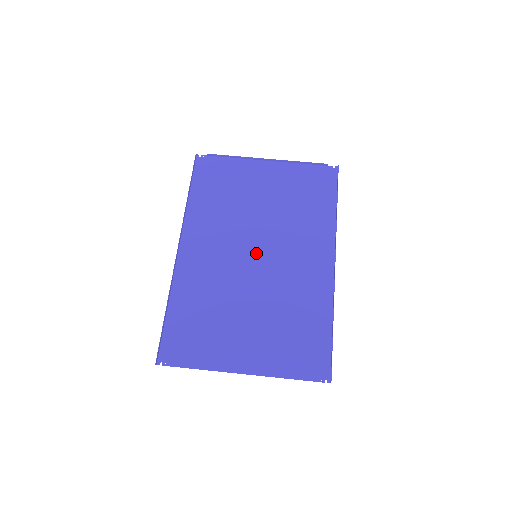
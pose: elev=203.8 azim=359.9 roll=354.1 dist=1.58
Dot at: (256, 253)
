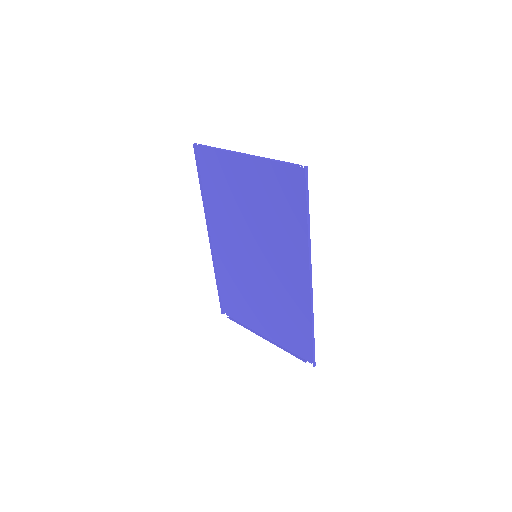
Dot at: (255, 254)
